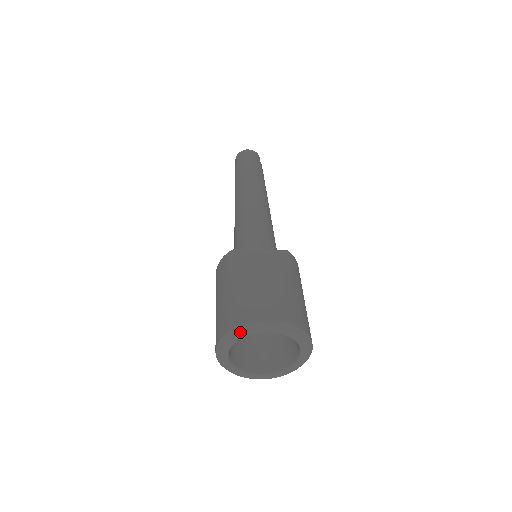
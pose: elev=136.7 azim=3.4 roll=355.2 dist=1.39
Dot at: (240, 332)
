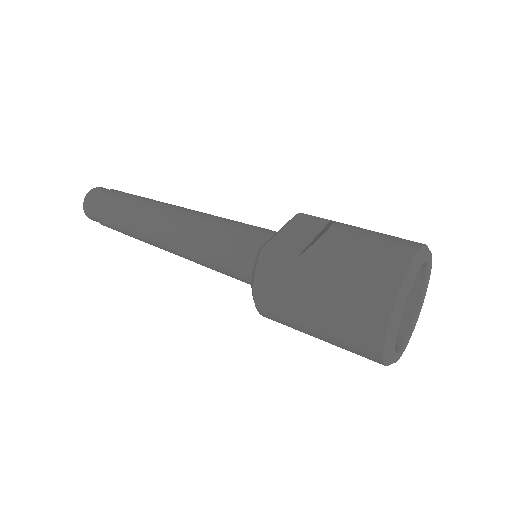
Dot at: (406, 292)
